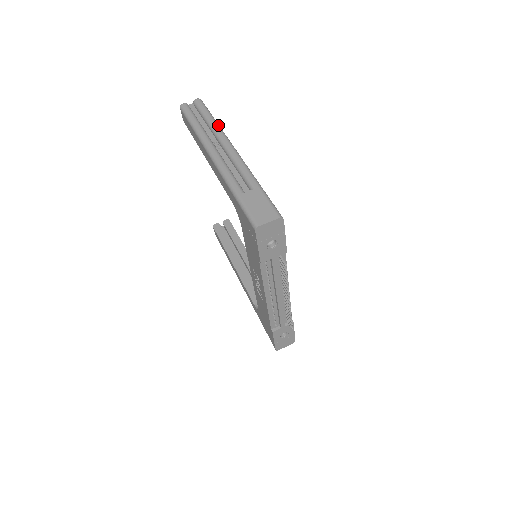
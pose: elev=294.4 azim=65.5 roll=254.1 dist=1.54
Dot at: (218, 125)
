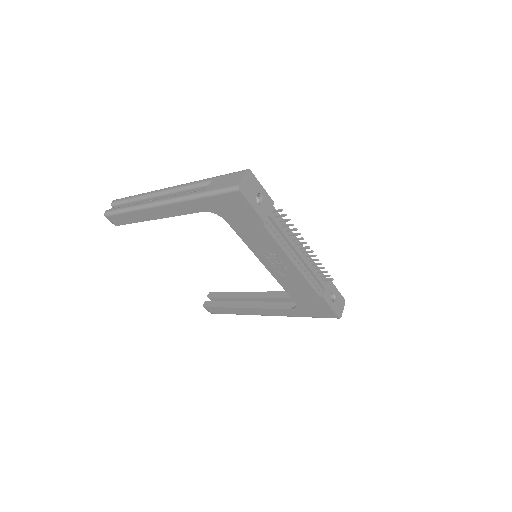
Dot at: (144, 193)
